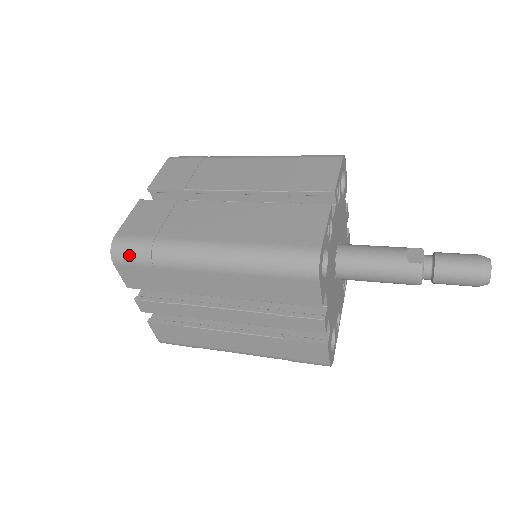
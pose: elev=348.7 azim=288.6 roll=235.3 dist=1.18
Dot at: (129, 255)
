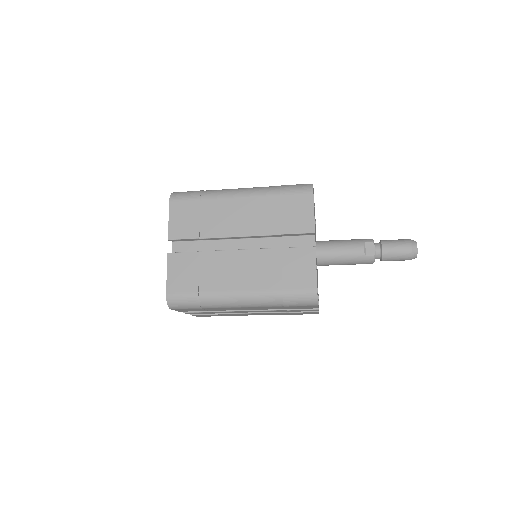
Dot at: (183, 306)
